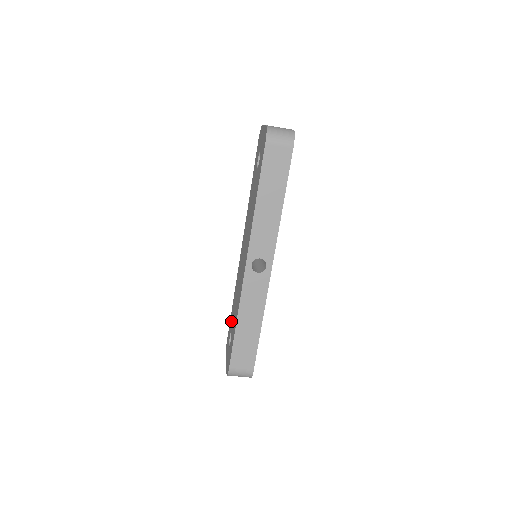
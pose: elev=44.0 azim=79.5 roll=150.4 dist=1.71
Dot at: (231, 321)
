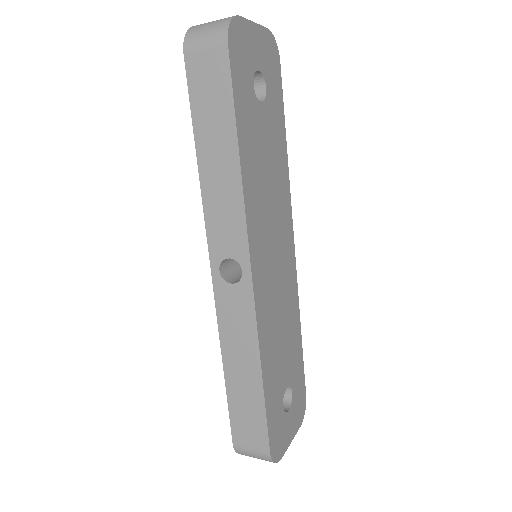
Dot at: occluded
